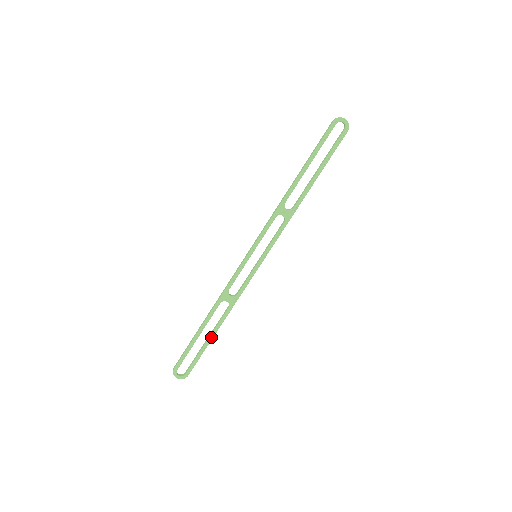
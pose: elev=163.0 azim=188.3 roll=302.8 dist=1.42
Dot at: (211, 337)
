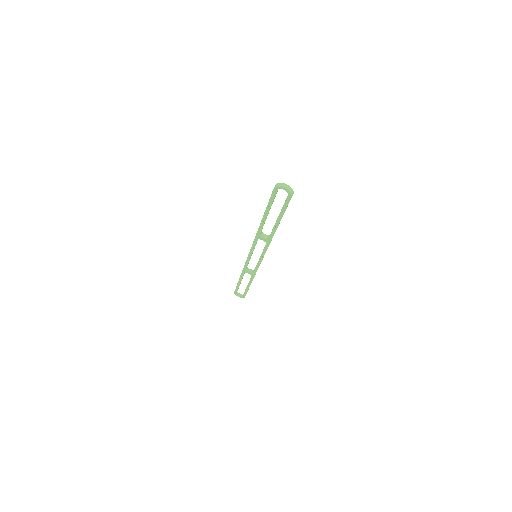
Dot at: (248, 286)
